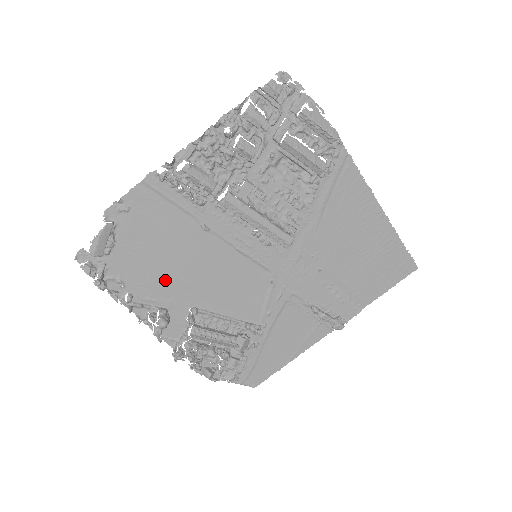
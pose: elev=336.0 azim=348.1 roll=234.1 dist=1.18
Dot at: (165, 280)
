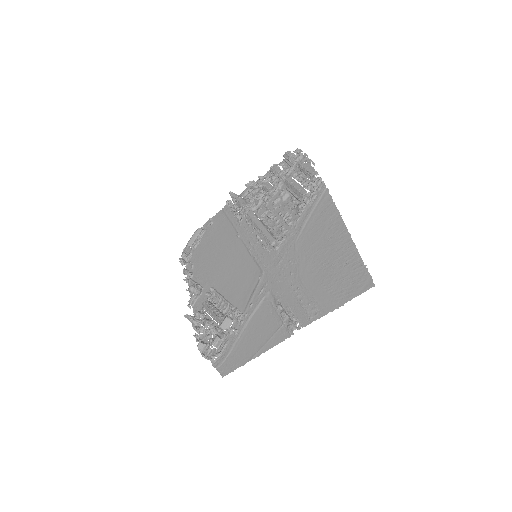
Dot at: (210, 268)
